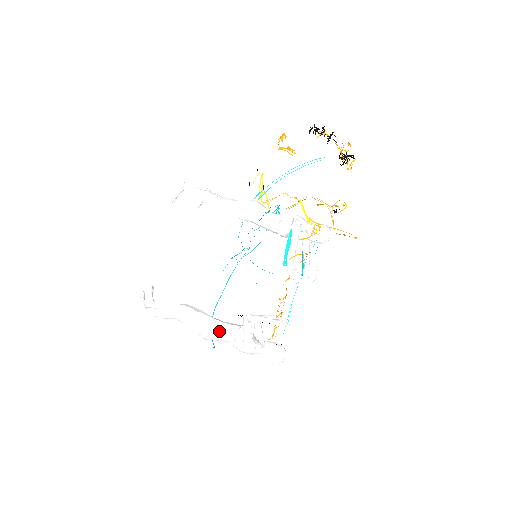
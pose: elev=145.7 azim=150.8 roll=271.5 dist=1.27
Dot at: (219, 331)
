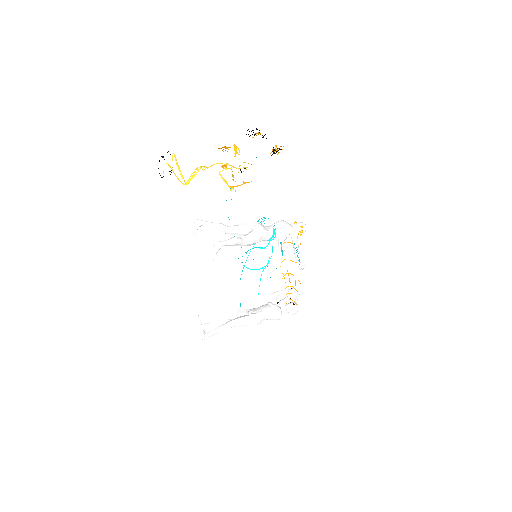
Dot at: (265, 318)
